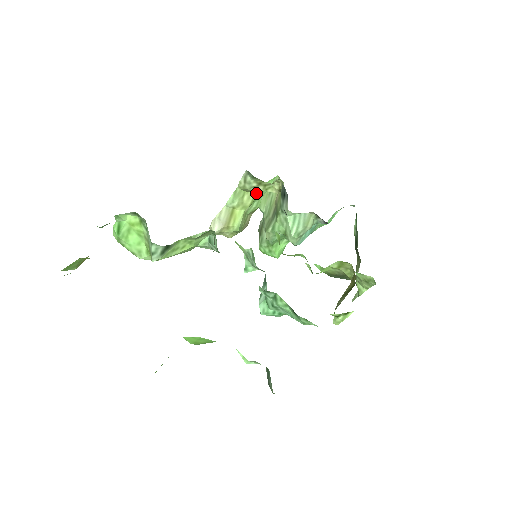
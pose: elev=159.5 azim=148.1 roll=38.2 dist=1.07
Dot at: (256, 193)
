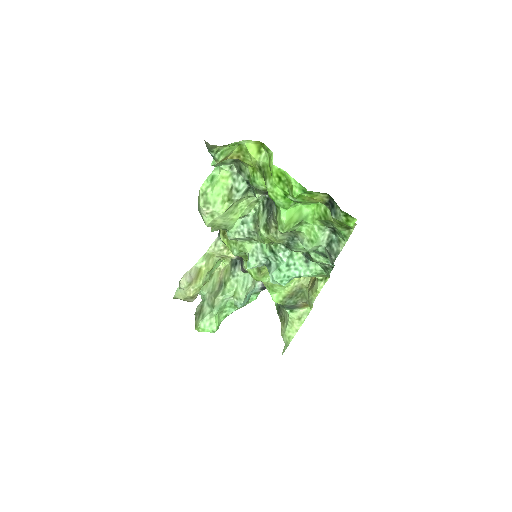
Dot at: (216, 261)
